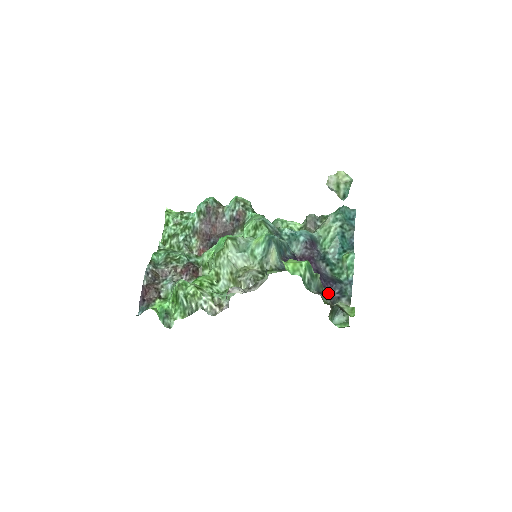
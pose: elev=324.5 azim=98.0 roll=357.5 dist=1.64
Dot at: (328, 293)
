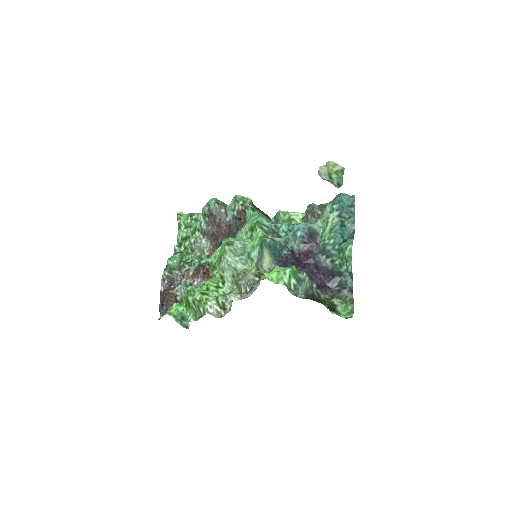
Dot at: (327, 288)
